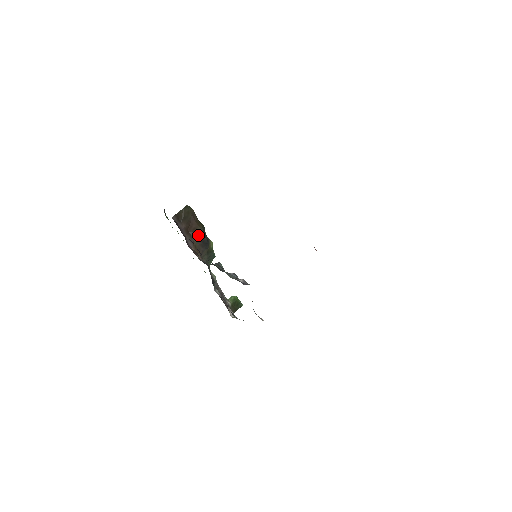
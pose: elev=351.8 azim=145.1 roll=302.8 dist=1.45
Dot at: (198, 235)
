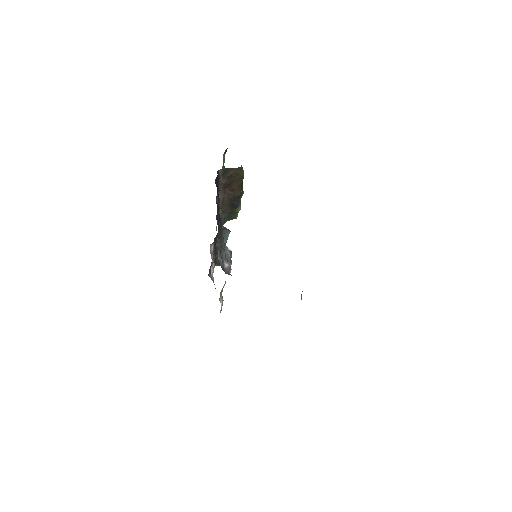
Dot at: (232, 196)
